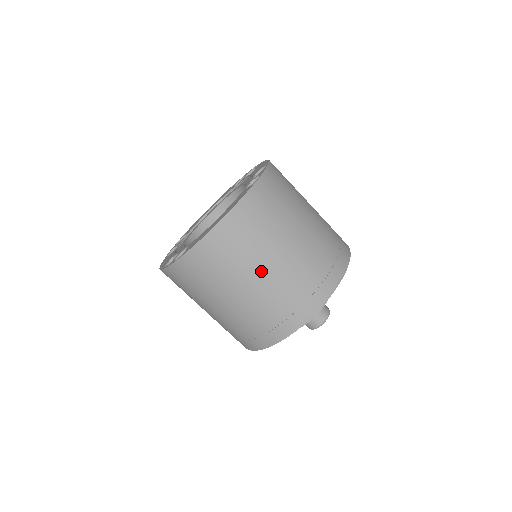
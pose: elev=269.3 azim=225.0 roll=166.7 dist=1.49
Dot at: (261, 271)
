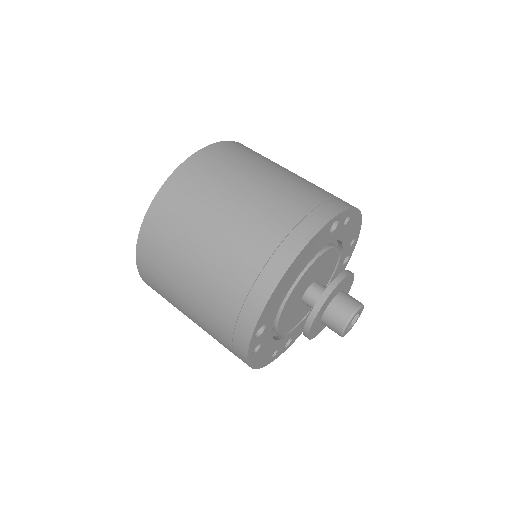
Dot at: (213, 227)
